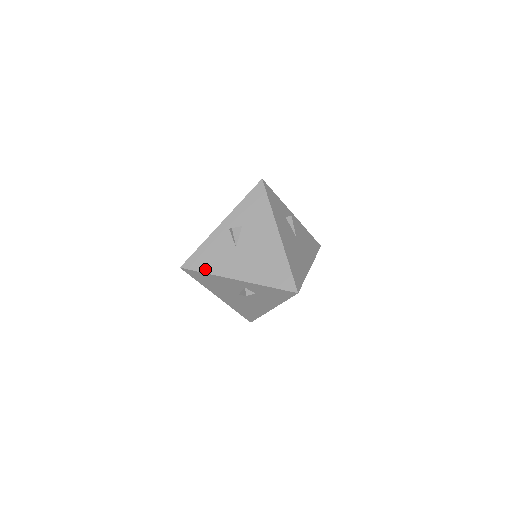
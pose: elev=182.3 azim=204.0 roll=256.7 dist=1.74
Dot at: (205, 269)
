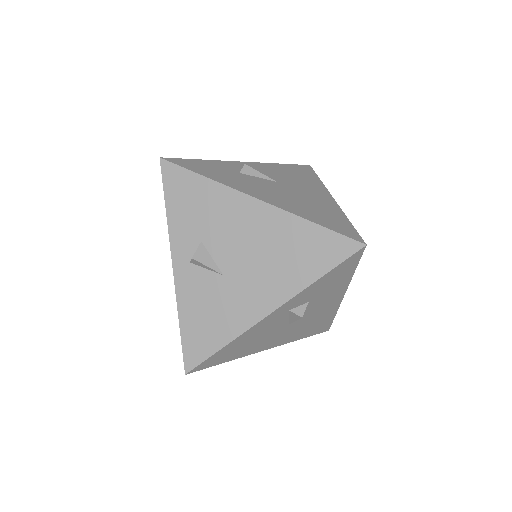
Dot at: (217, 343)
